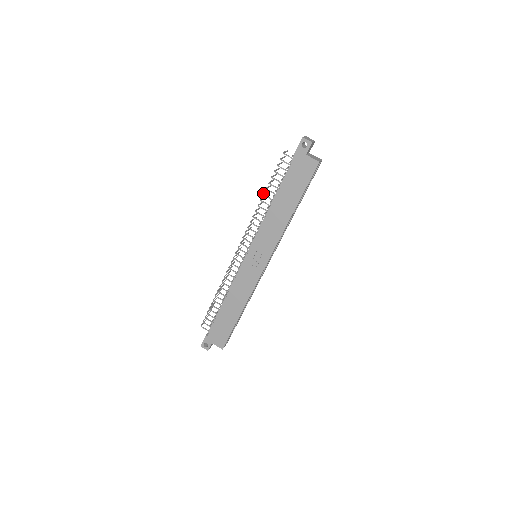
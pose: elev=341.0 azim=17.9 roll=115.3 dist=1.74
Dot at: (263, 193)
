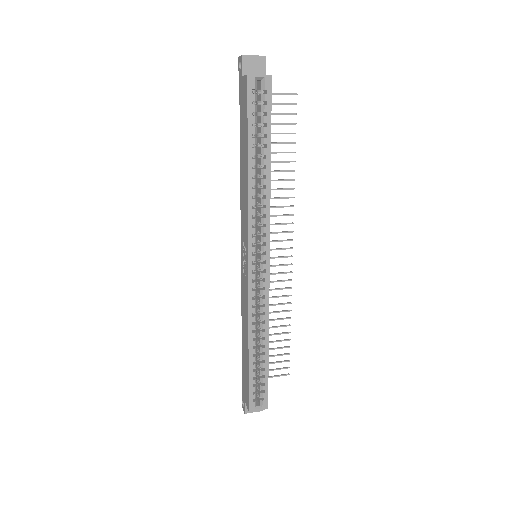
Dot at: occluded
